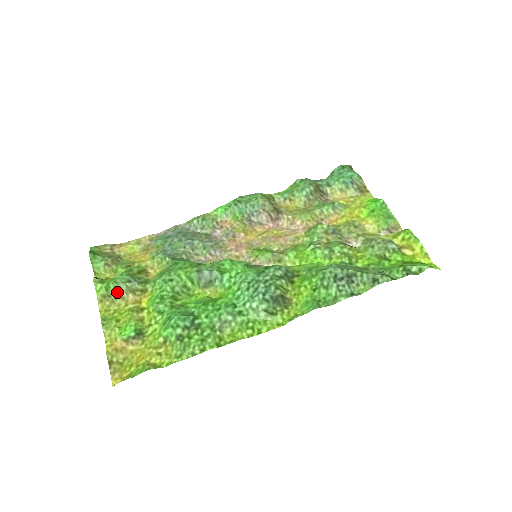
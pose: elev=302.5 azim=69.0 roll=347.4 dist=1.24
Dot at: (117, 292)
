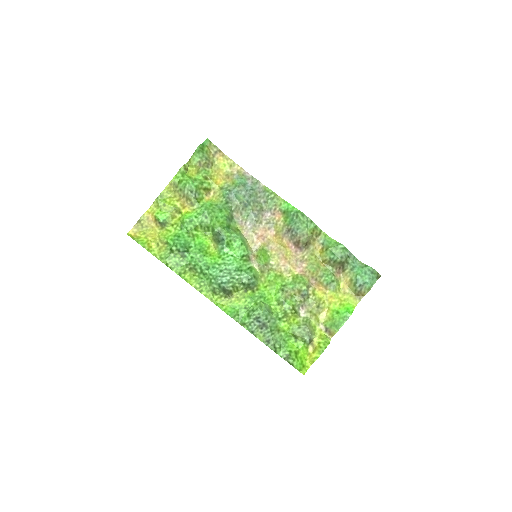
Dot at: (181, 190)
